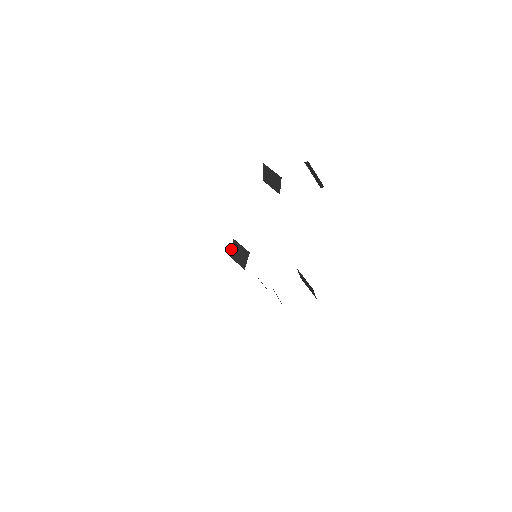
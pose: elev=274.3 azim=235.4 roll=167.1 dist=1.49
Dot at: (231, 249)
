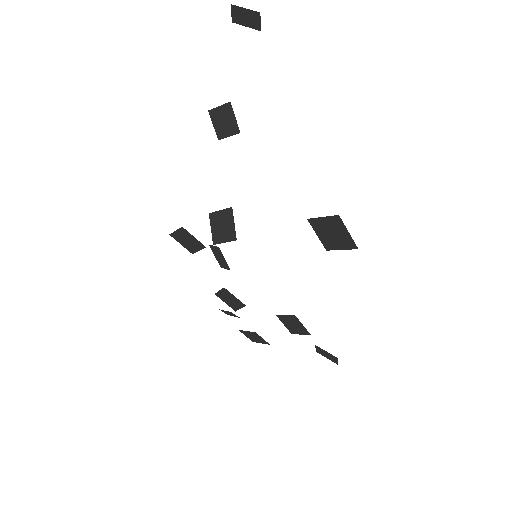
Dot at: (211, 231)
